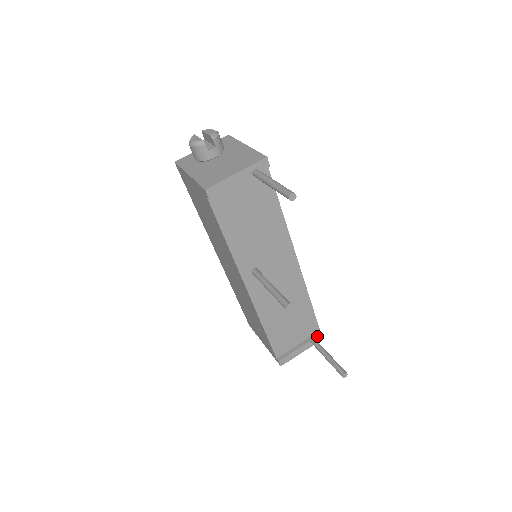
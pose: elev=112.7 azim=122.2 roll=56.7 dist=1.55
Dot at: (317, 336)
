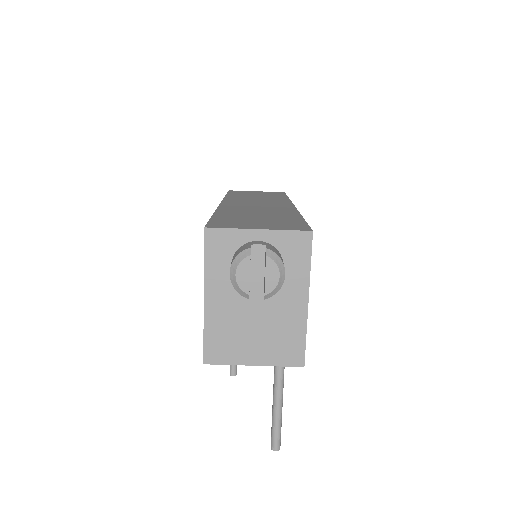
Dot at: occluded
